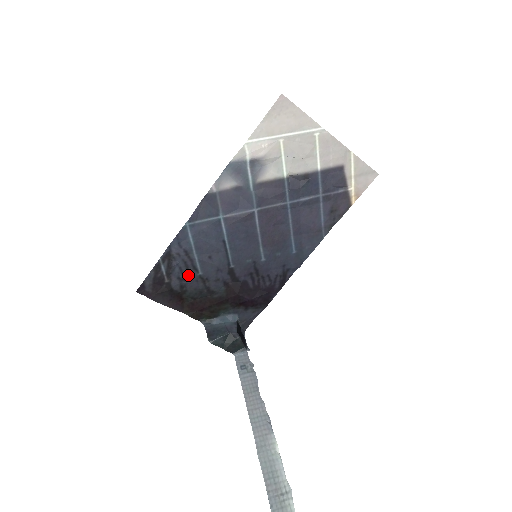
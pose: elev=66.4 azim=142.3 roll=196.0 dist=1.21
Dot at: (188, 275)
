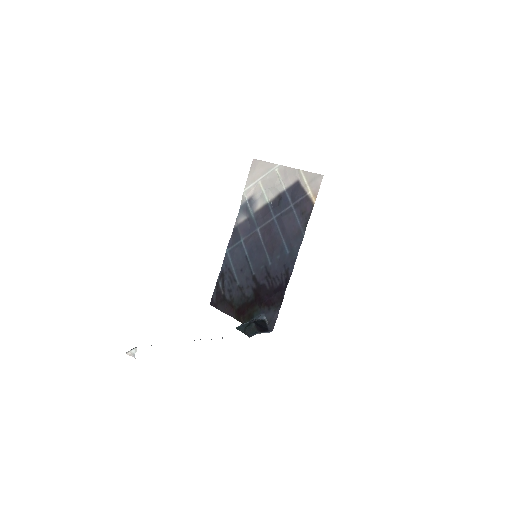
Dot at: (233, 287)
